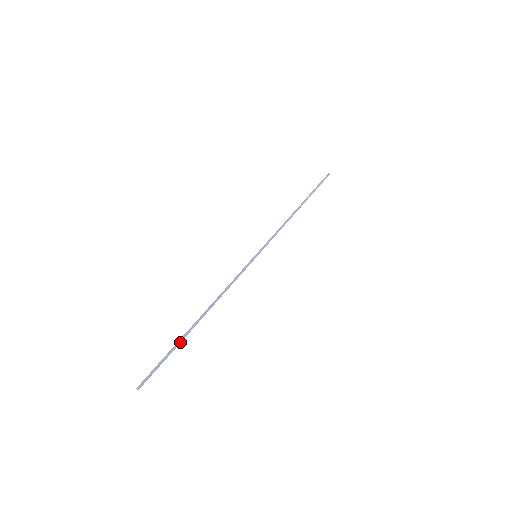
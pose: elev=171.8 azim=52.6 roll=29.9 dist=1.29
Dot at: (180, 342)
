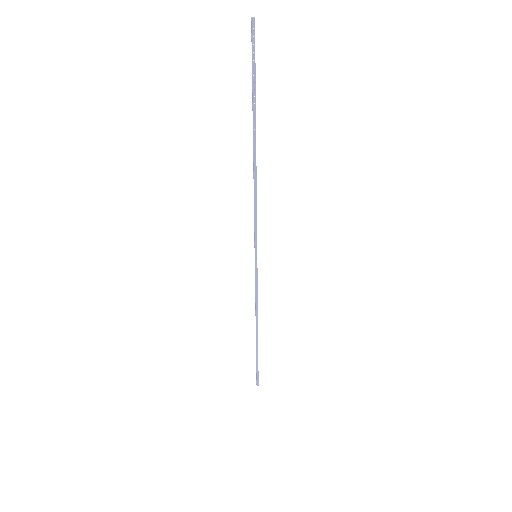
Dot at: occluded
